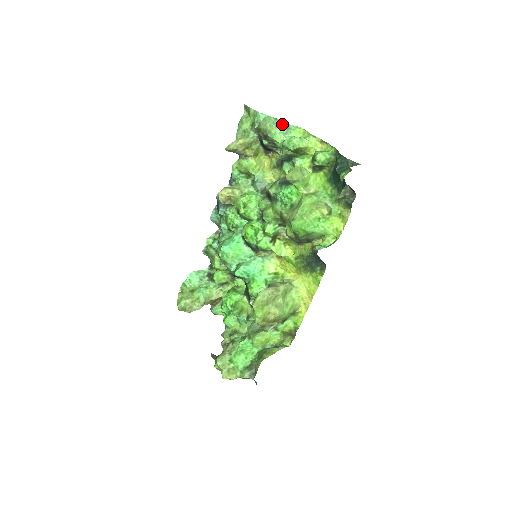
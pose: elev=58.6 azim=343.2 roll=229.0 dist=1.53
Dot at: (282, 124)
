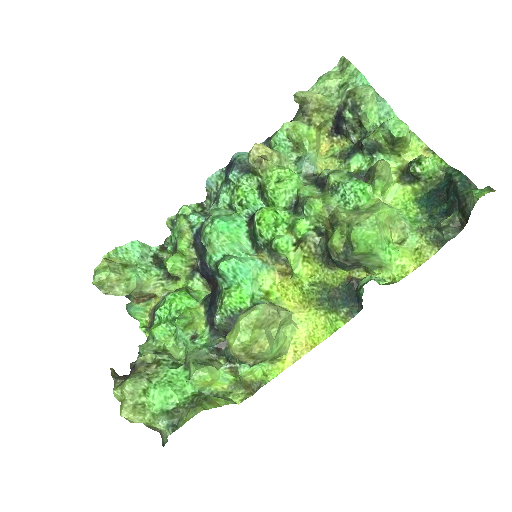
Dot at: (384, 103)
